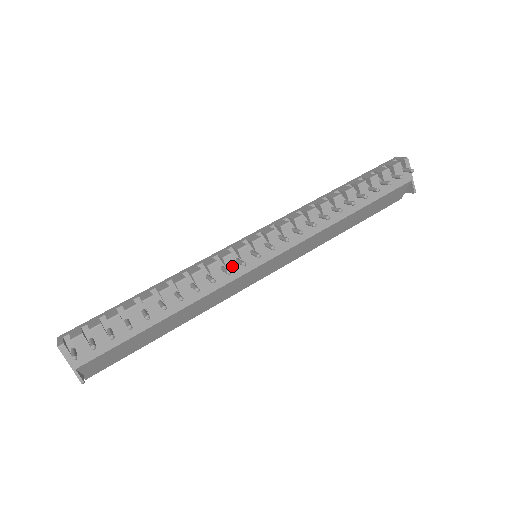
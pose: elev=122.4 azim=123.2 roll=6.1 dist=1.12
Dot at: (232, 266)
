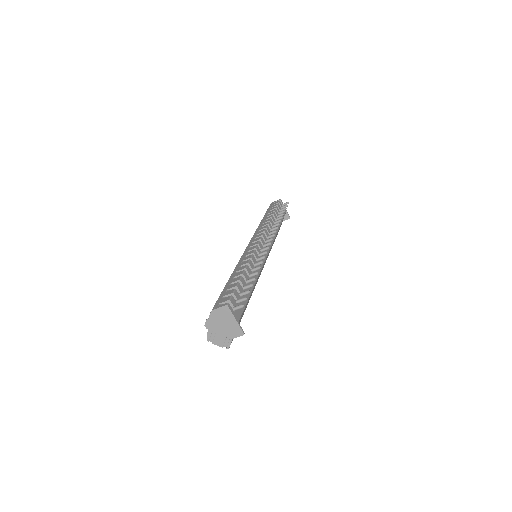
Dot at: occluded
